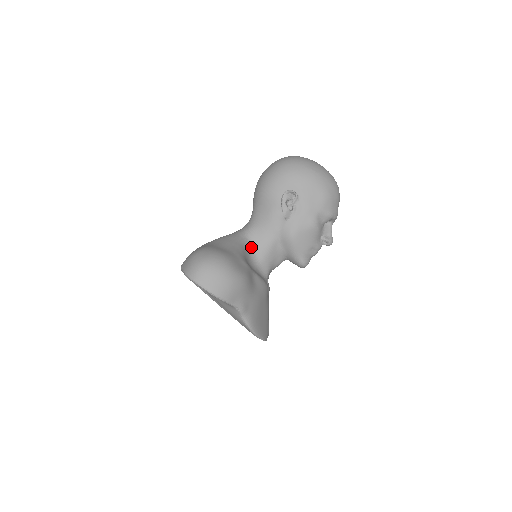
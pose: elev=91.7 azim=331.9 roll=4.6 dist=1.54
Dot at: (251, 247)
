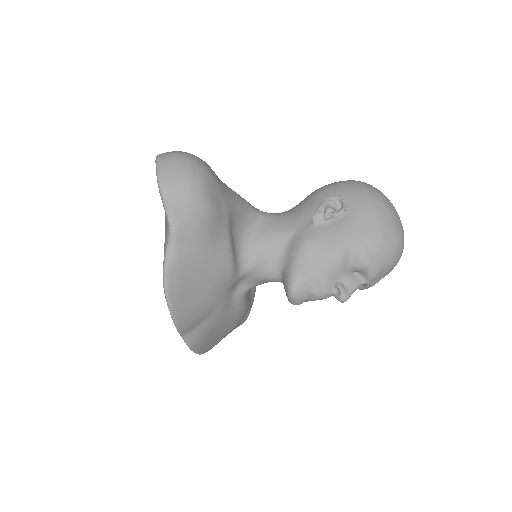
Dot at: (254, 226)
